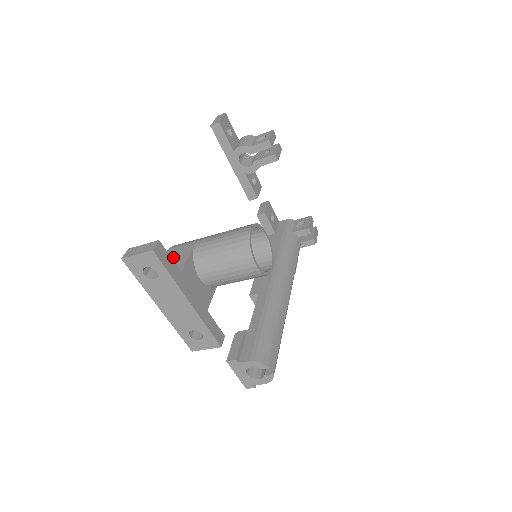
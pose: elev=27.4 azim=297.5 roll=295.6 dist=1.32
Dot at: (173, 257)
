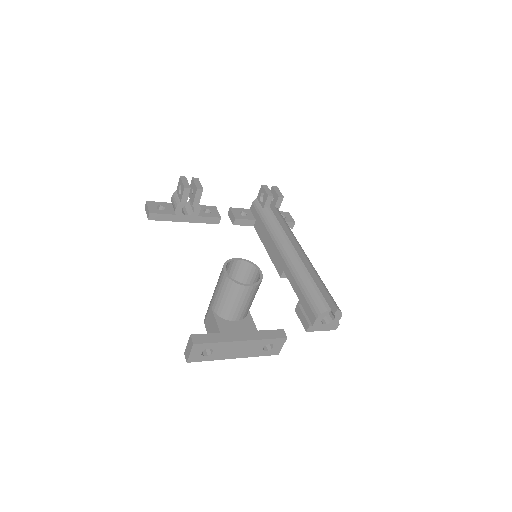
Dot at: (210, 327)
